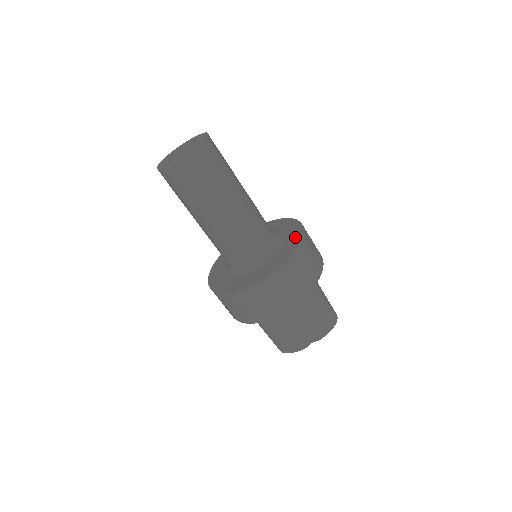
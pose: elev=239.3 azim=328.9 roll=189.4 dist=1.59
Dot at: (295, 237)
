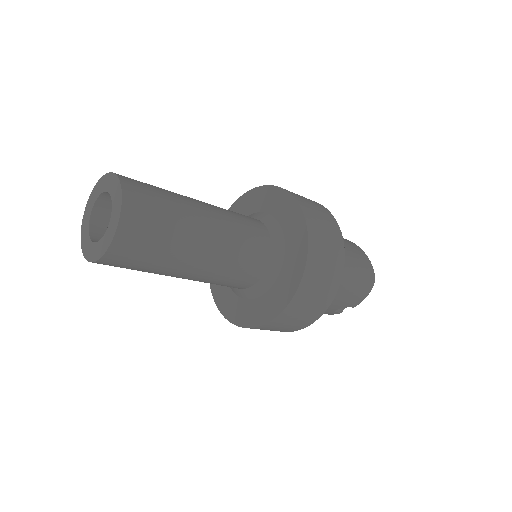
Dot at: (298, 251)
